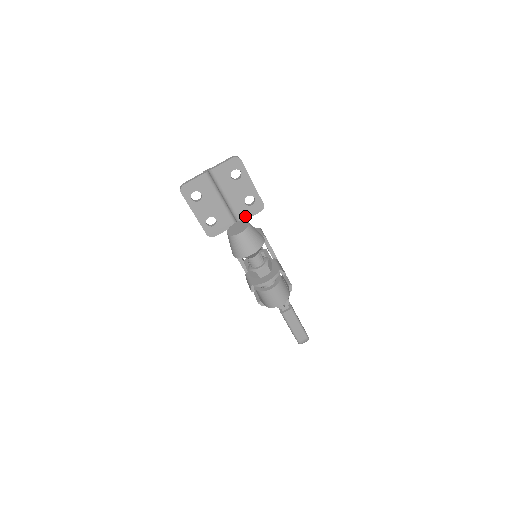
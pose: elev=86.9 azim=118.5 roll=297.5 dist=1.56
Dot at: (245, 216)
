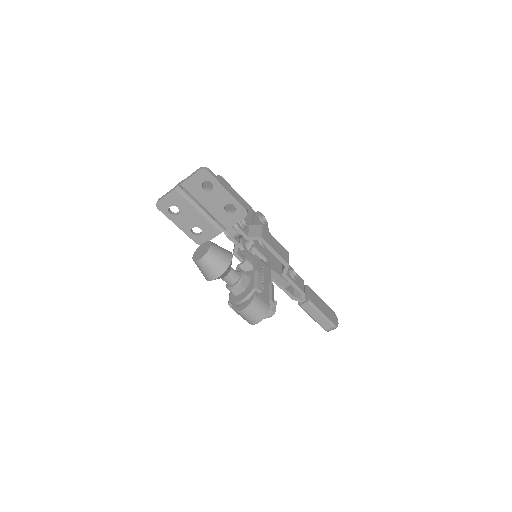
Dot at: (229, 223)
